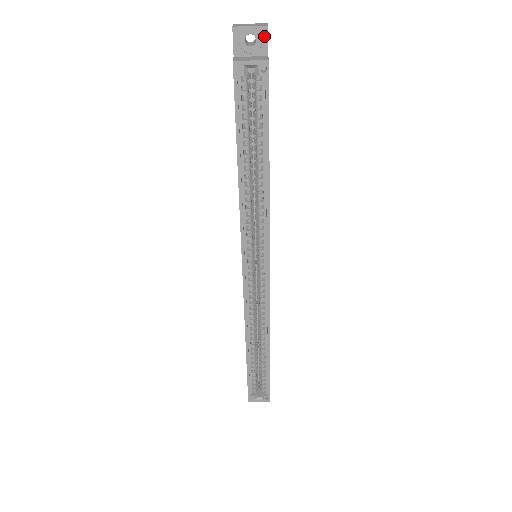
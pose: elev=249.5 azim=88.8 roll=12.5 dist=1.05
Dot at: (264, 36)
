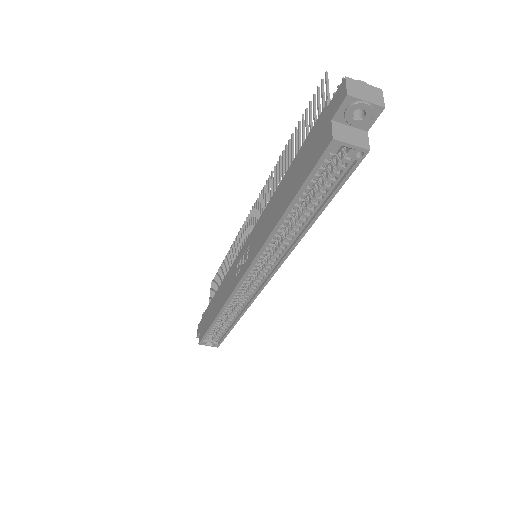
Dot at: (375, 114)
